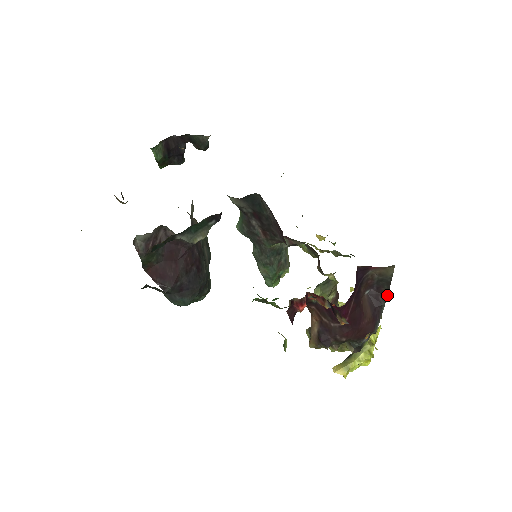
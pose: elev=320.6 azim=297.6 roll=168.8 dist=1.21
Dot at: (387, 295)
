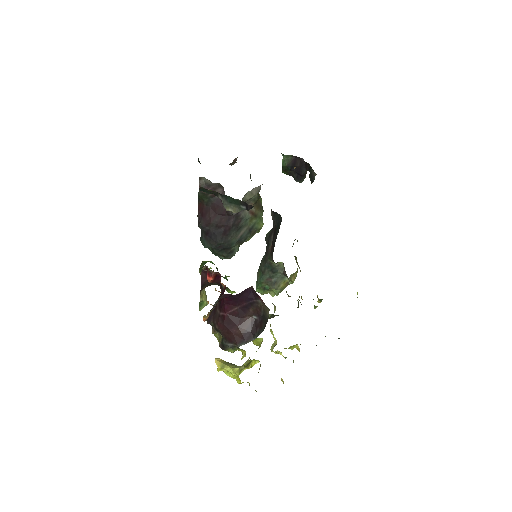
Dot at: occluded
